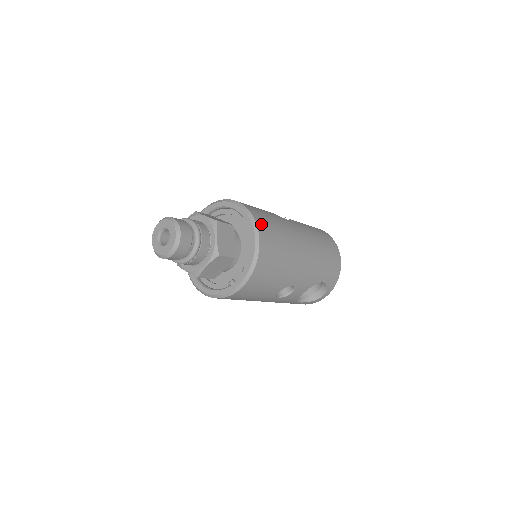
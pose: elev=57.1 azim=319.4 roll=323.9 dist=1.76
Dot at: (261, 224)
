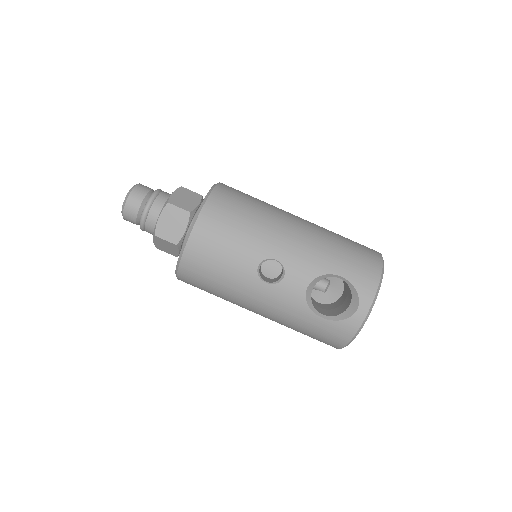
Dot at: (226, 187)
